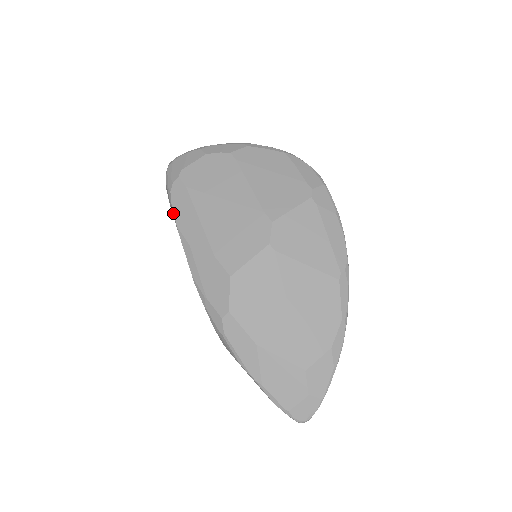
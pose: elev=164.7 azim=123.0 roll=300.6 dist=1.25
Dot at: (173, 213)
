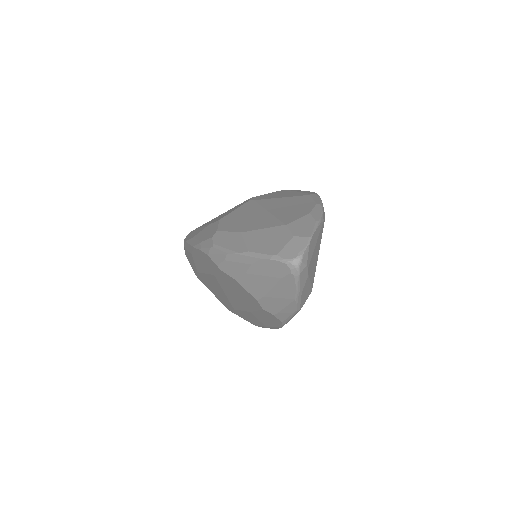
Dot at: (184, 241)
